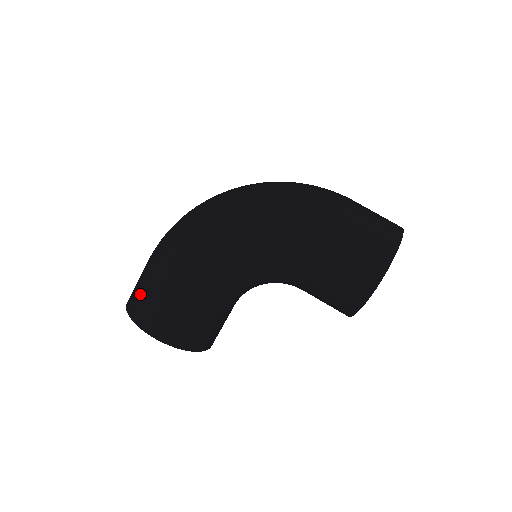
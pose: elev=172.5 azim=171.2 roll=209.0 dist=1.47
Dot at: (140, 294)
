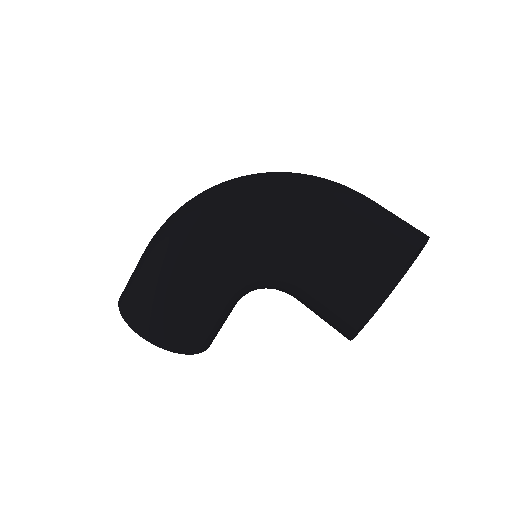
Dot at: (129, 282)
